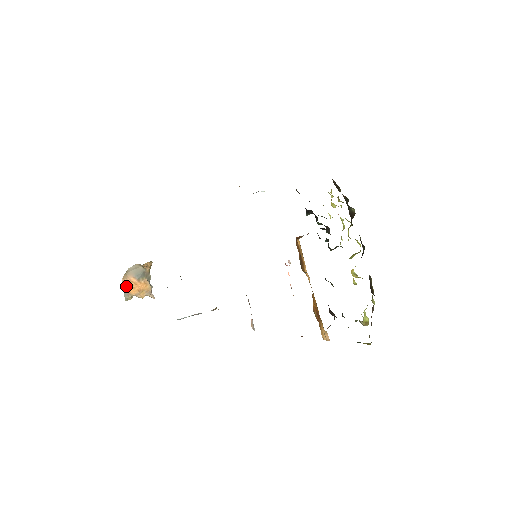
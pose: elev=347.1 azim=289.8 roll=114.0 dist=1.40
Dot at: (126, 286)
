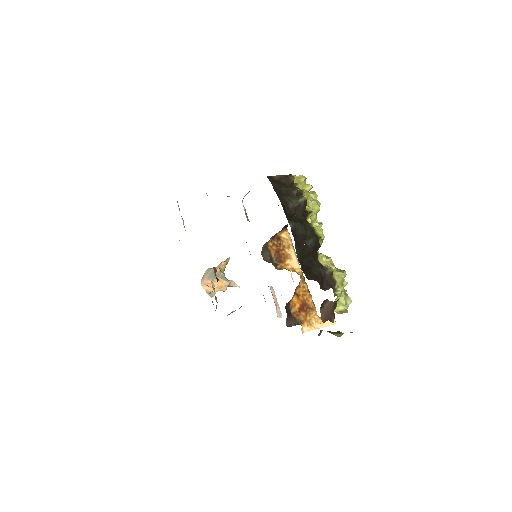
Dot at: (206, 288)
